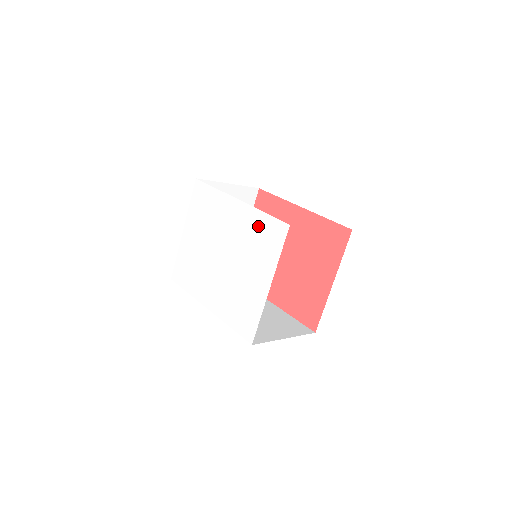
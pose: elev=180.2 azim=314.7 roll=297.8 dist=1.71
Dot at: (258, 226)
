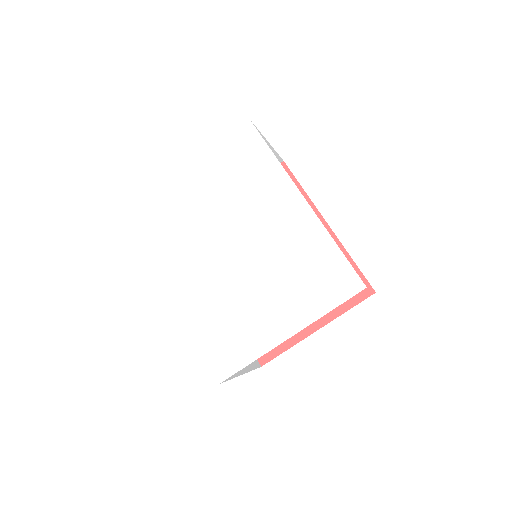
Dot at: (317, 254)
